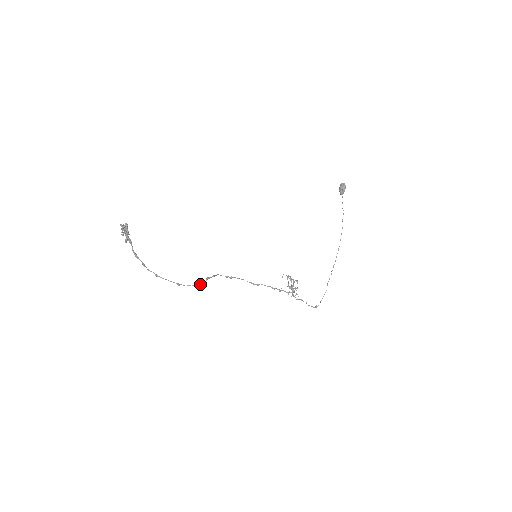
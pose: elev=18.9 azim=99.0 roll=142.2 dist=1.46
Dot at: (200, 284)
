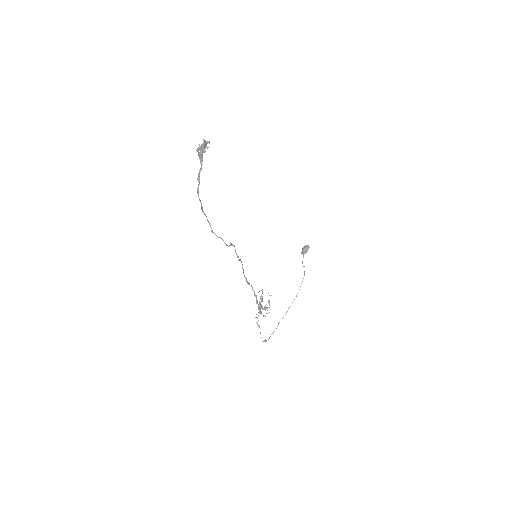
Dot at: occluded
